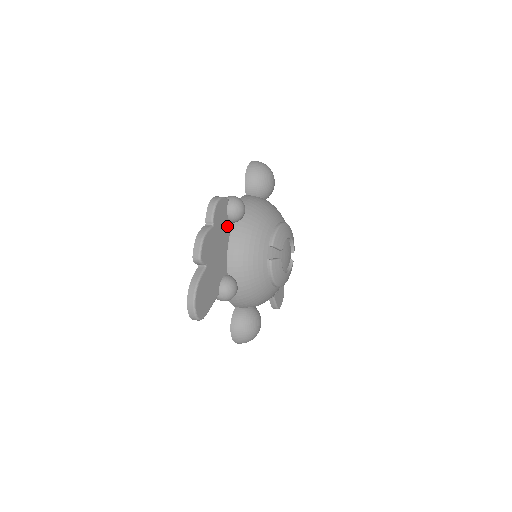
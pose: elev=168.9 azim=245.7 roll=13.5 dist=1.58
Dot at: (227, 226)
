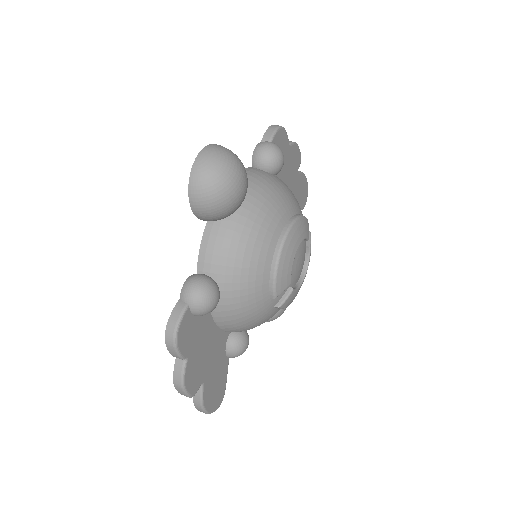
Dot at: (203, 319)
